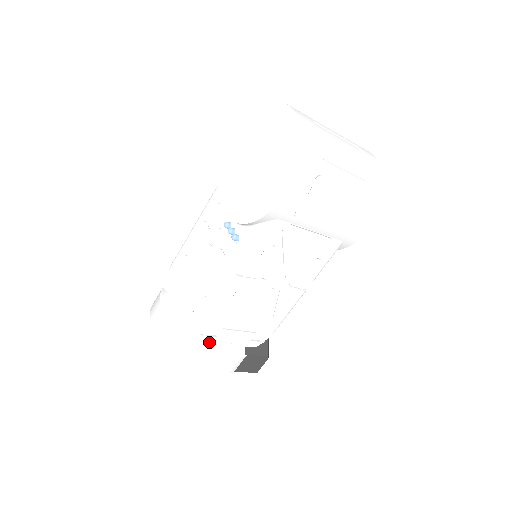
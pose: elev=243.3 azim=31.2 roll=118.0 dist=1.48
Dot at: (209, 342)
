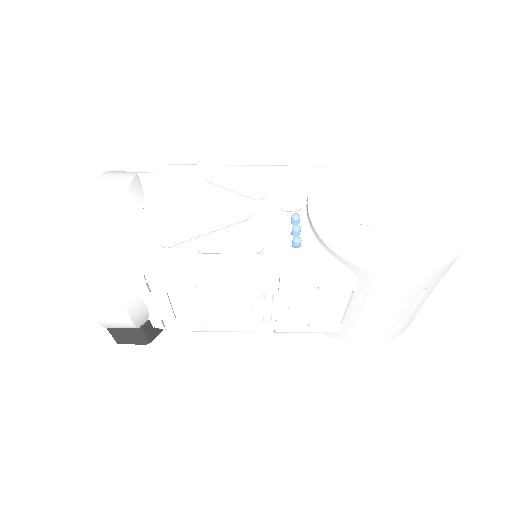
Dot at: (137, 289)
